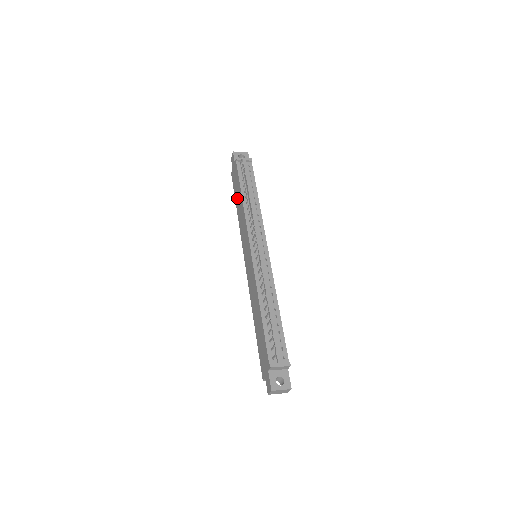
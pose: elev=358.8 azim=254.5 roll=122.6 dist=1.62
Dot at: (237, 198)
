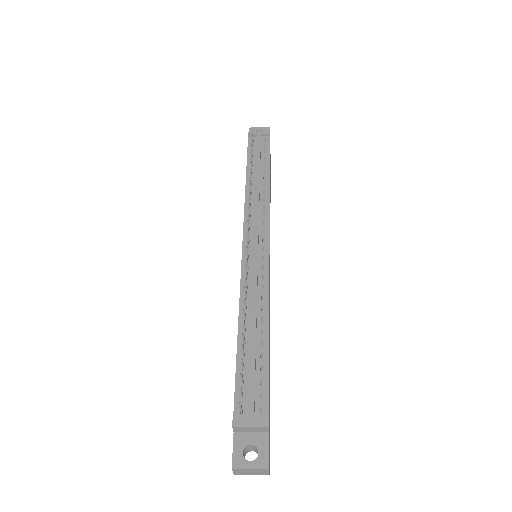
Dot at: occluded
